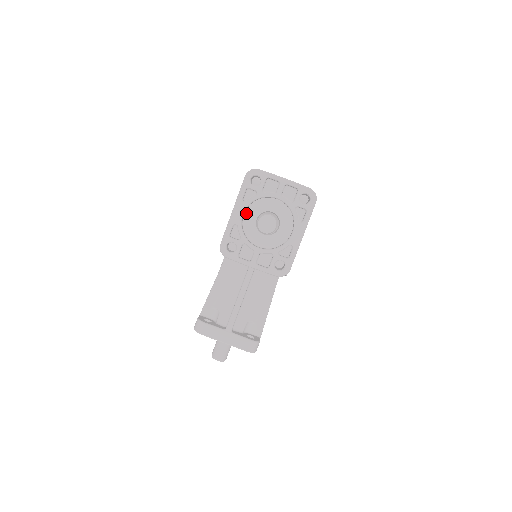
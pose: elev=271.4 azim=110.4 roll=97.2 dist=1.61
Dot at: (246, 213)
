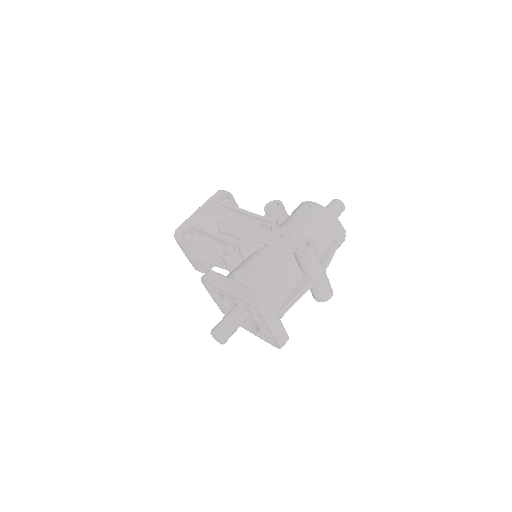
Dot at: occluded
